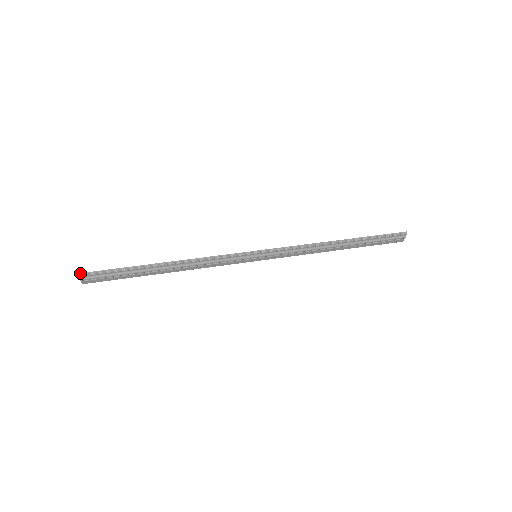
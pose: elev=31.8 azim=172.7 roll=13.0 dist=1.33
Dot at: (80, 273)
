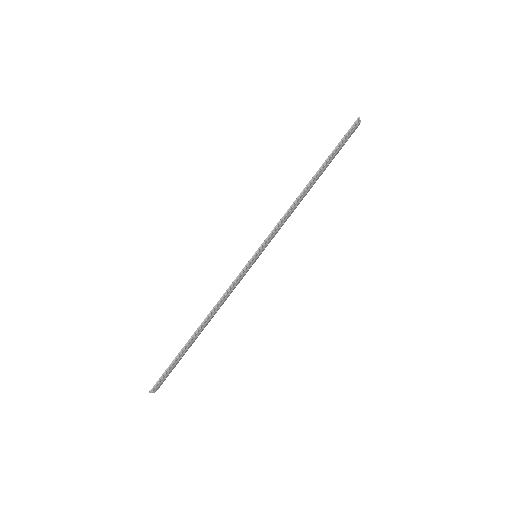
Dot at: (150, 391)
